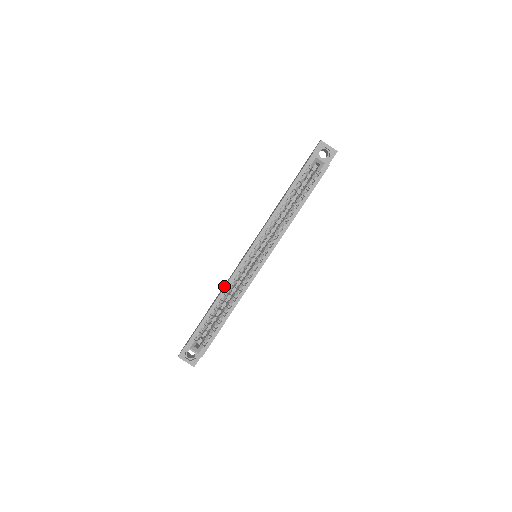
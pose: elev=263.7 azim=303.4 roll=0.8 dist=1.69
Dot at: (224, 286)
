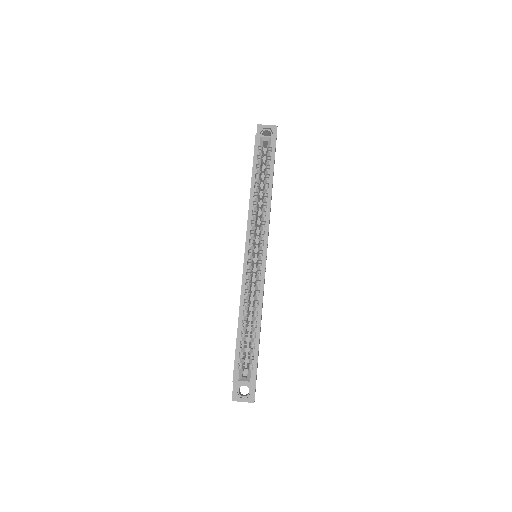
Dot at: occluded
